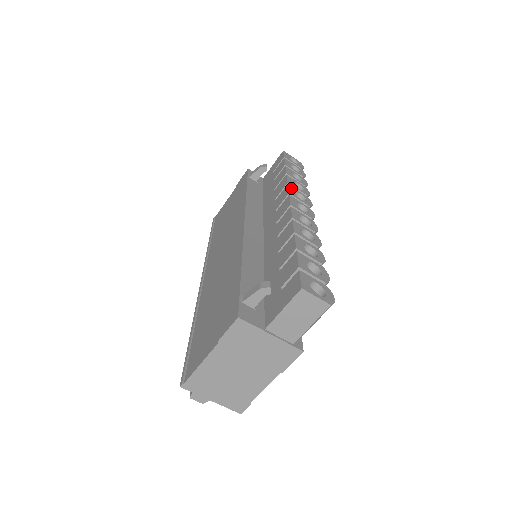
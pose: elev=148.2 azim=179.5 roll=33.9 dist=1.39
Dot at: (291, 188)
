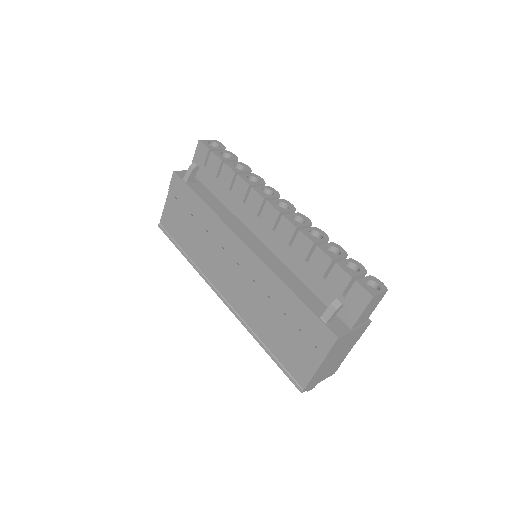
Dot at: (257, 189)
